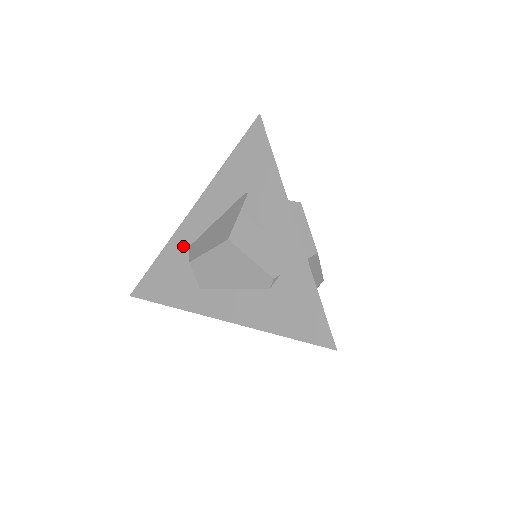
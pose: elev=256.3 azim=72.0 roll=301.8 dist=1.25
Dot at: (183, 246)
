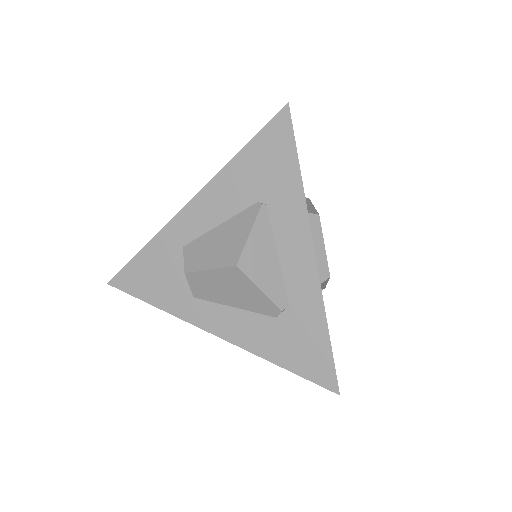
Dot at: (175, 244)
